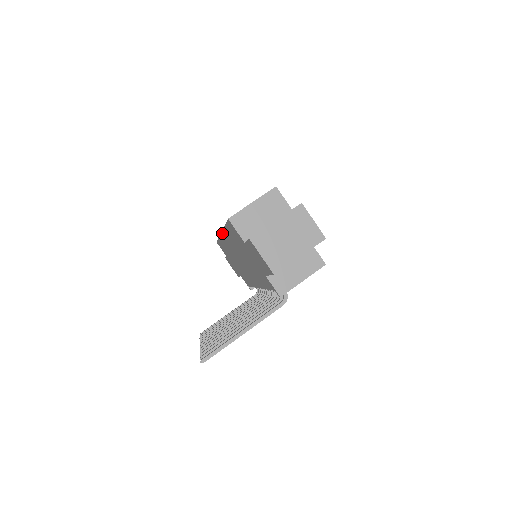
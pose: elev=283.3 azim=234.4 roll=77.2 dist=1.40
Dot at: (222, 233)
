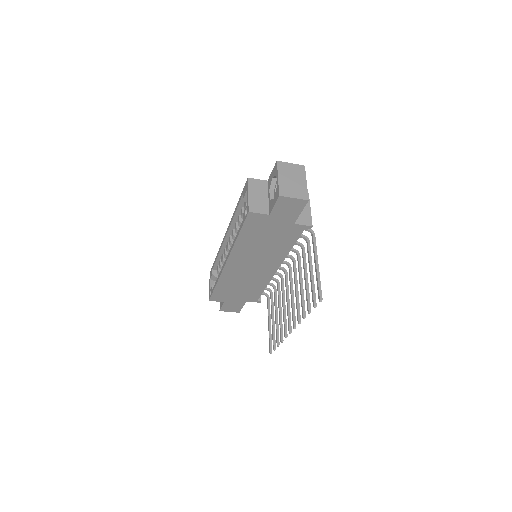
Dot at: (229, 259)
